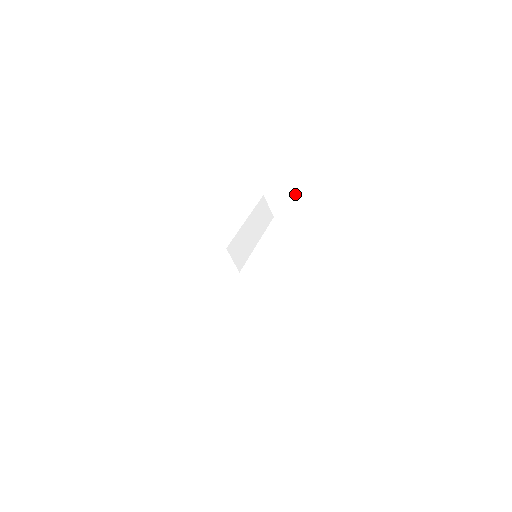
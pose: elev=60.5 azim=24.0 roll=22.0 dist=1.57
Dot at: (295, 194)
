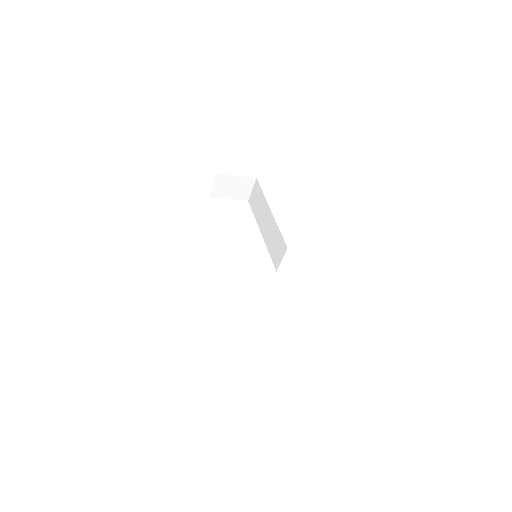
Dot at: (248, 183)
